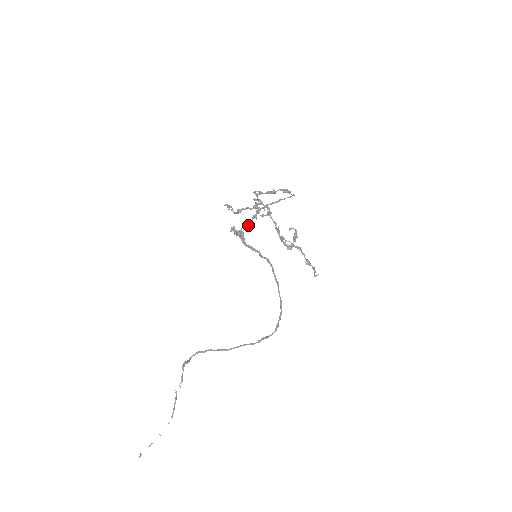
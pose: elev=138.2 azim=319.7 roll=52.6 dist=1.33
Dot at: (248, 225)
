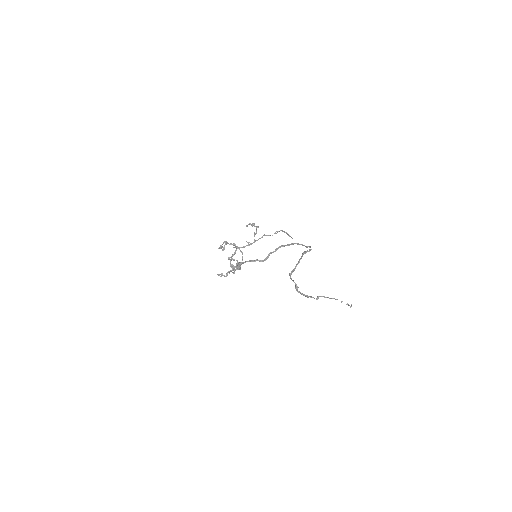
Dot at: occluded
